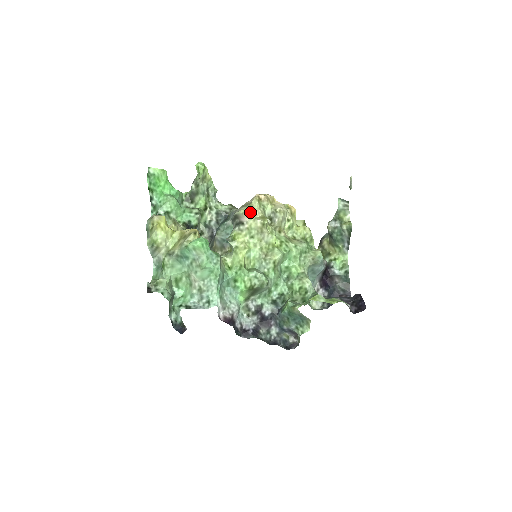
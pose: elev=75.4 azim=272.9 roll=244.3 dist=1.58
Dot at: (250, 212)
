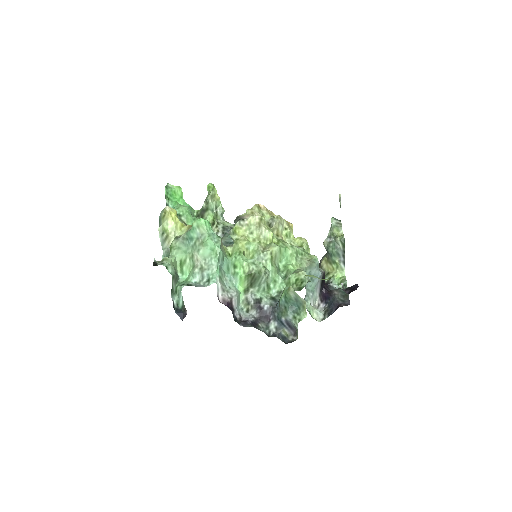
Dot at: (250, 212)
